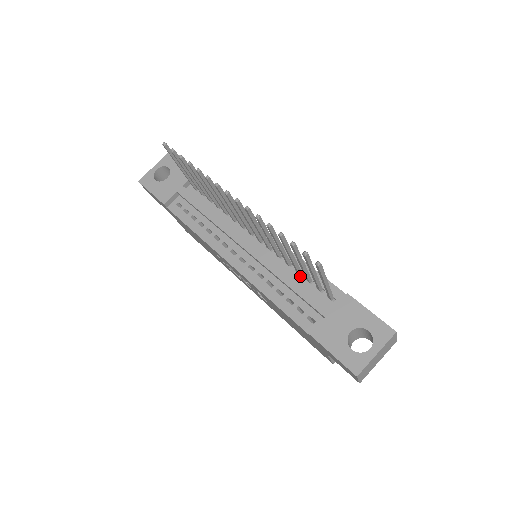
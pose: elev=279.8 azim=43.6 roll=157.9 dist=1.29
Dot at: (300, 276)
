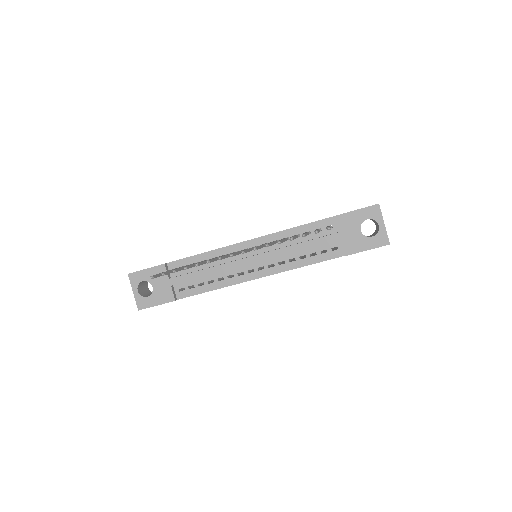
Dot at: (300, 237)
